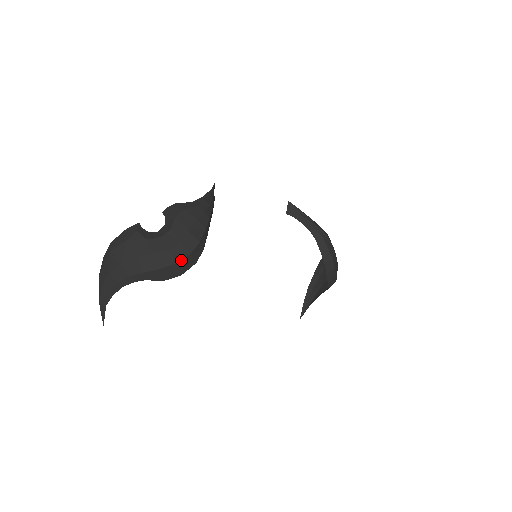
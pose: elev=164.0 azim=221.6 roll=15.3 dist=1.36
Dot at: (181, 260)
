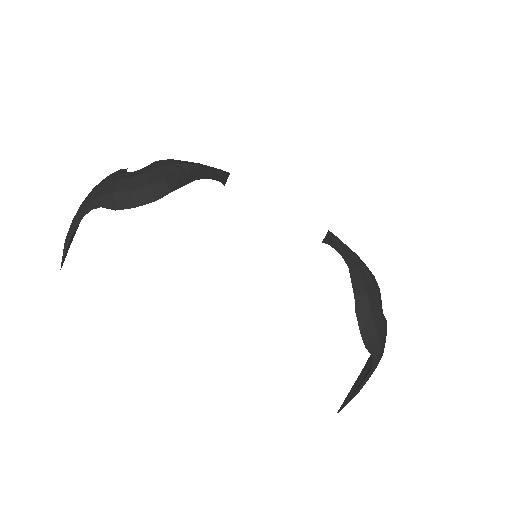
Dot at: (138, 189)
